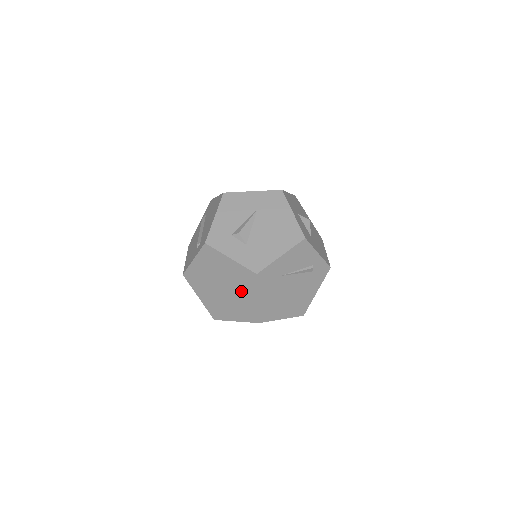
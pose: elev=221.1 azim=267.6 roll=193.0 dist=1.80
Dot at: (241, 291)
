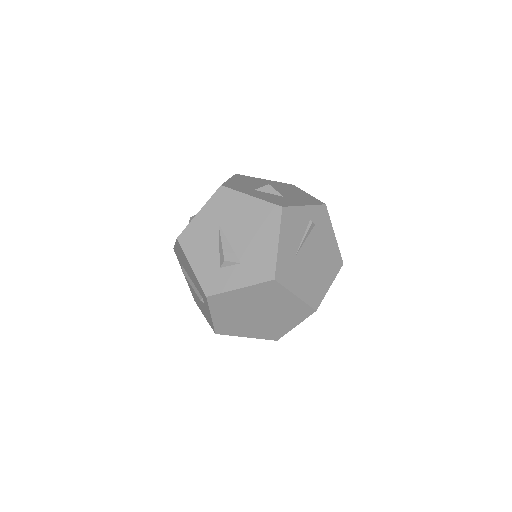
Dot at: (275, 303)
